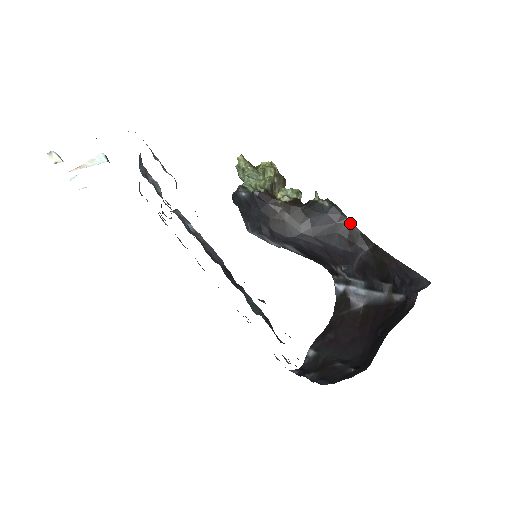
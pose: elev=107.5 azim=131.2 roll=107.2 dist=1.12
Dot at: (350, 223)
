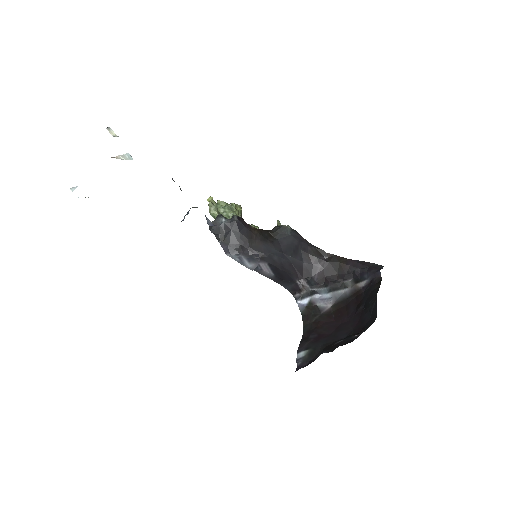
Dot at: (307, 242)
